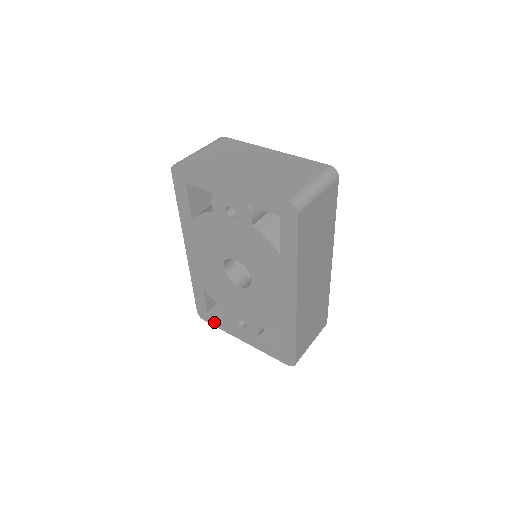
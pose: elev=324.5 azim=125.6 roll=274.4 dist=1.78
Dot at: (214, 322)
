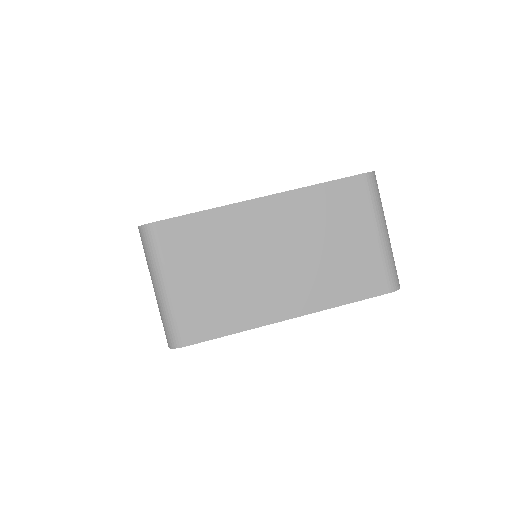
Dot at: occluded
